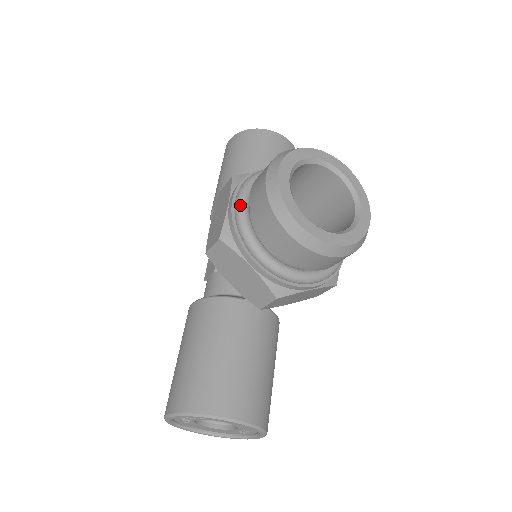
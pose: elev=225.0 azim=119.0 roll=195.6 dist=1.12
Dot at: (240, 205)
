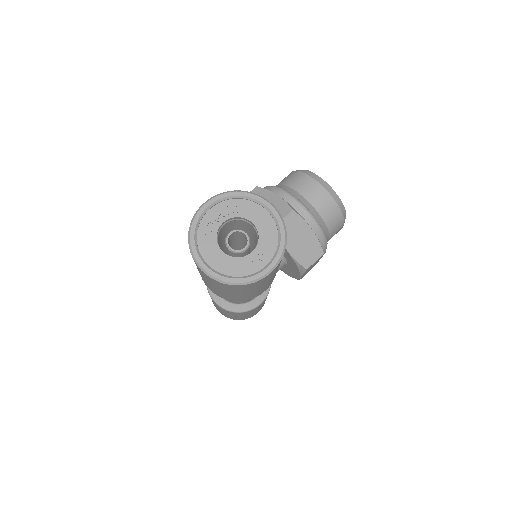
Dot at: occluded
